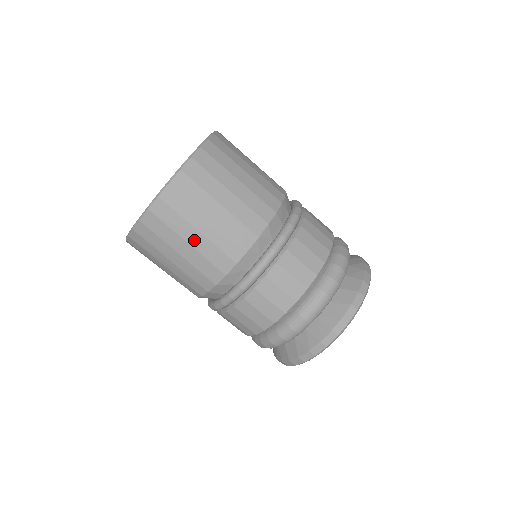
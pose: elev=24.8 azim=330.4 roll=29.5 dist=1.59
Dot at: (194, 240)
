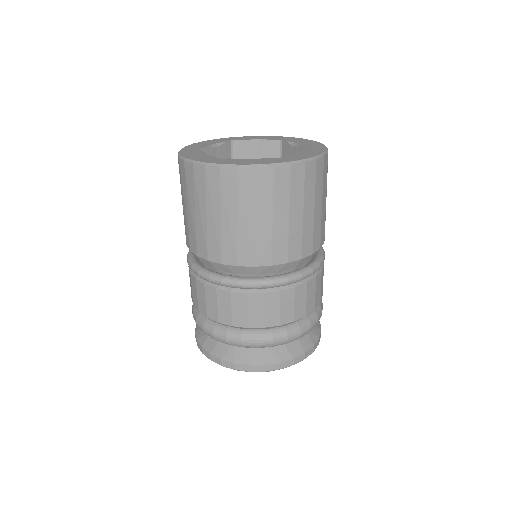
Dot at: (295, 217)
